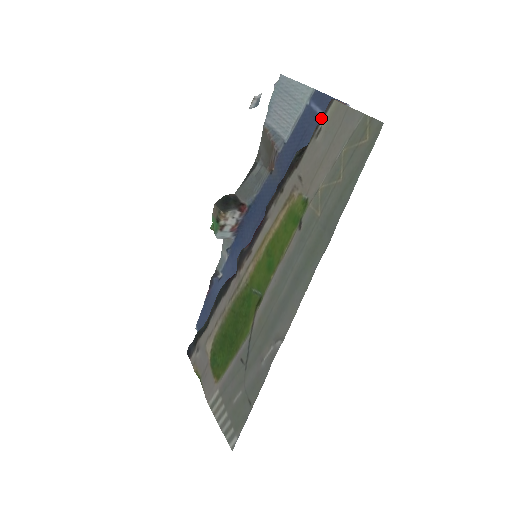
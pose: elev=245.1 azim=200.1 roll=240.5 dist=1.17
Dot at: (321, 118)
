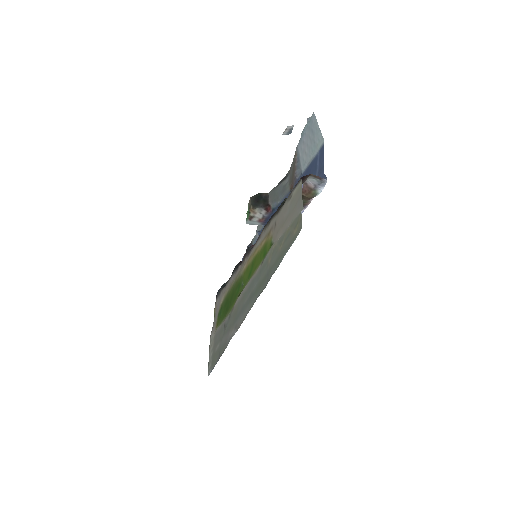
Dot at: (294, 188)
